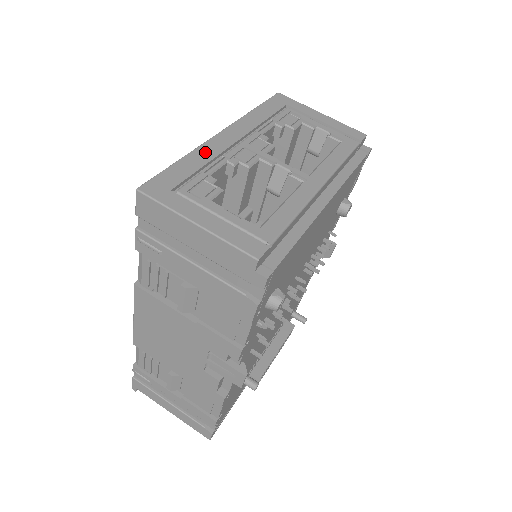
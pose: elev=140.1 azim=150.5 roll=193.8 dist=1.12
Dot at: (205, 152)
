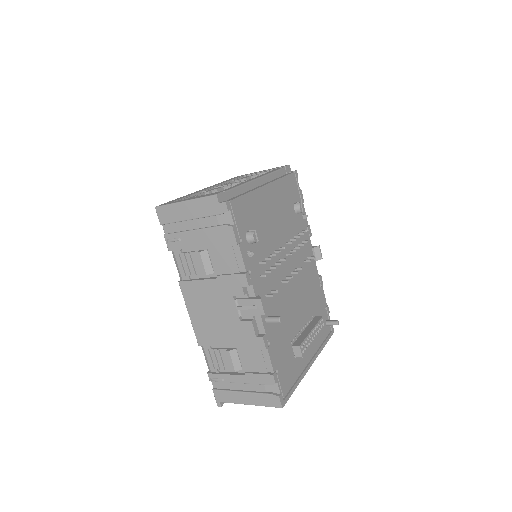
Dot at: occluded
